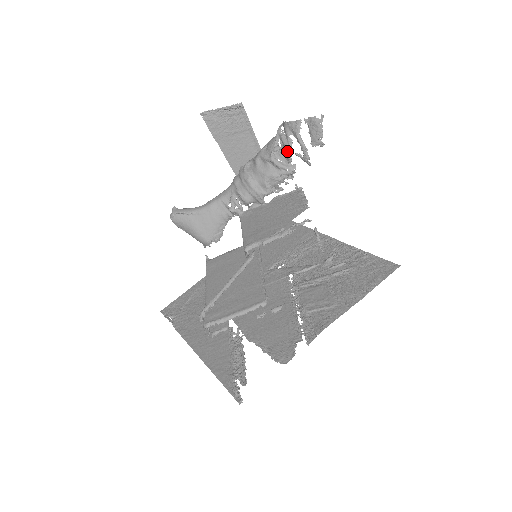
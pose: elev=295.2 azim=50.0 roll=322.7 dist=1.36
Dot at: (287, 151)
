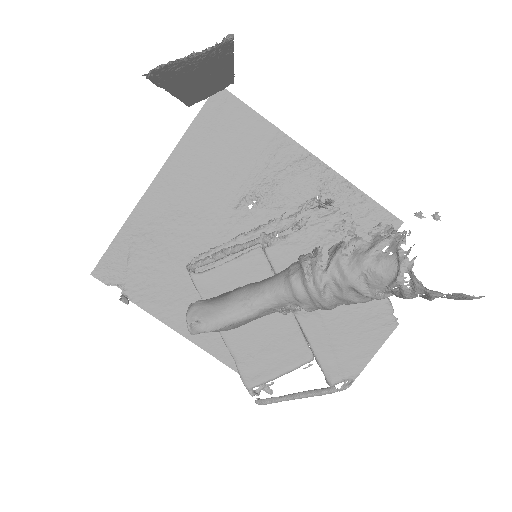
Dot at: (403, 298)
